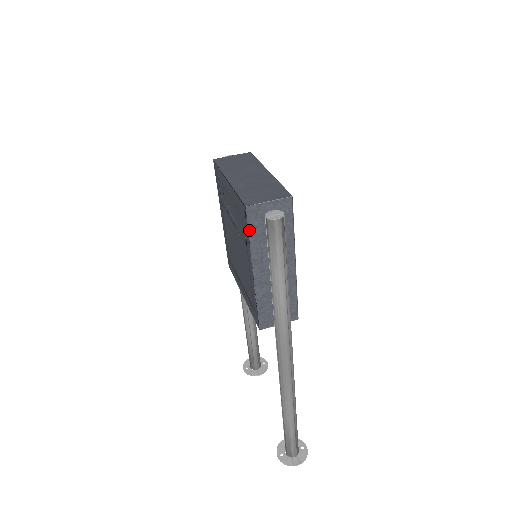
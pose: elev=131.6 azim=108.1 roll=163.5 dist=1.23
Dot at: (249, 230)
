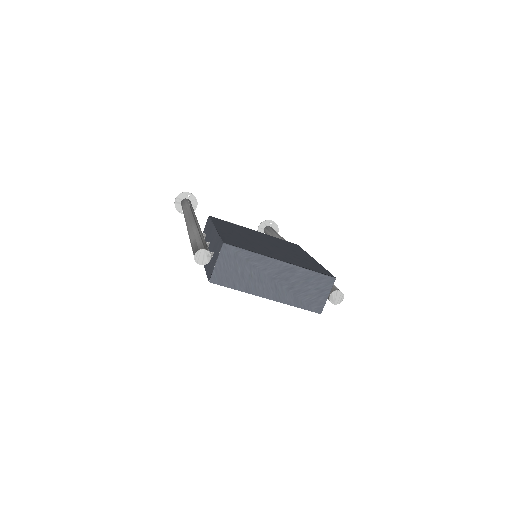
Dot at: occluded
